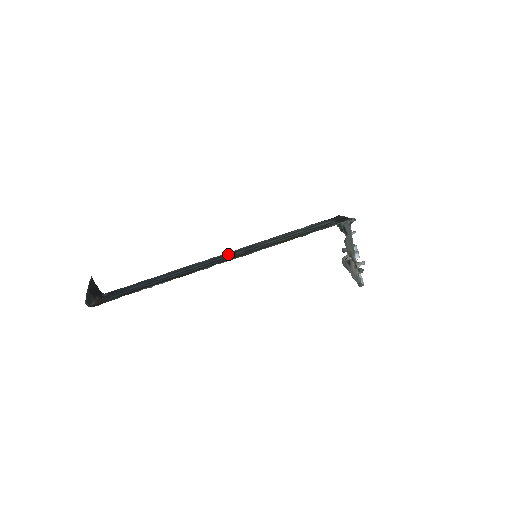
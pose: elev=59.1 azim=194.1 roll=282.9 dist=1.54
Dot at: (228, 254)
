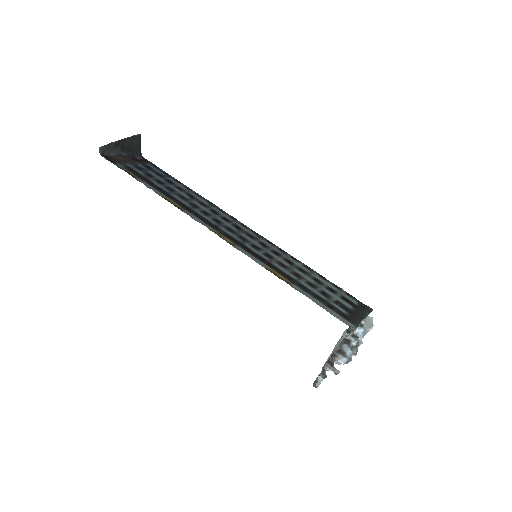
Dot at: (242, 229)
